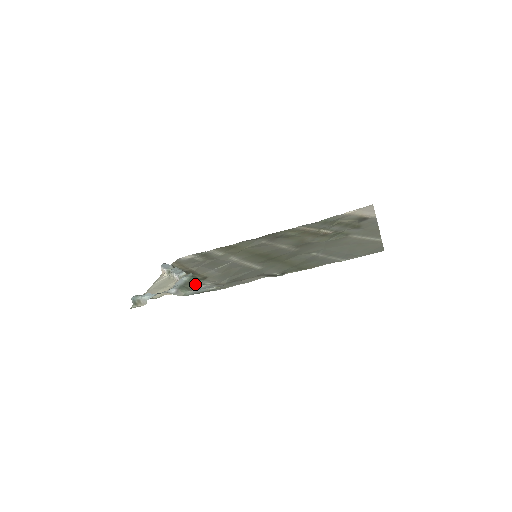
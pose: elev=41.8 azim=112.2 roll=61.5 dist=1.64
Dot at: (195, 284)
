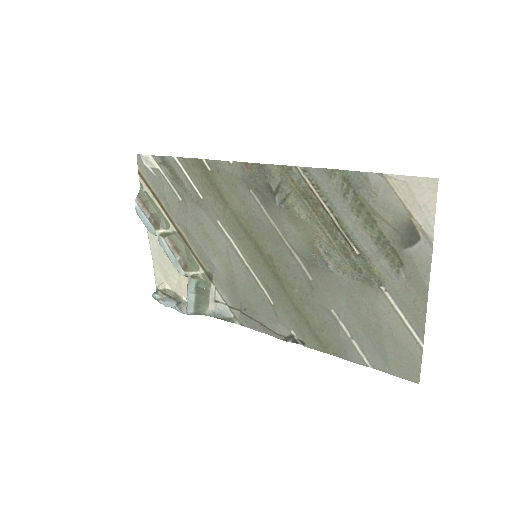
Dot at: (206, 296)
